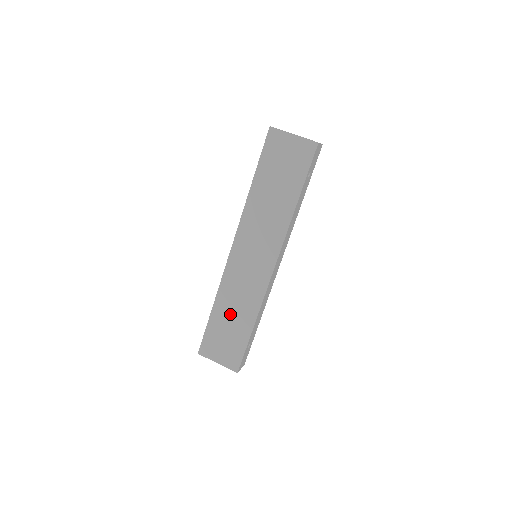
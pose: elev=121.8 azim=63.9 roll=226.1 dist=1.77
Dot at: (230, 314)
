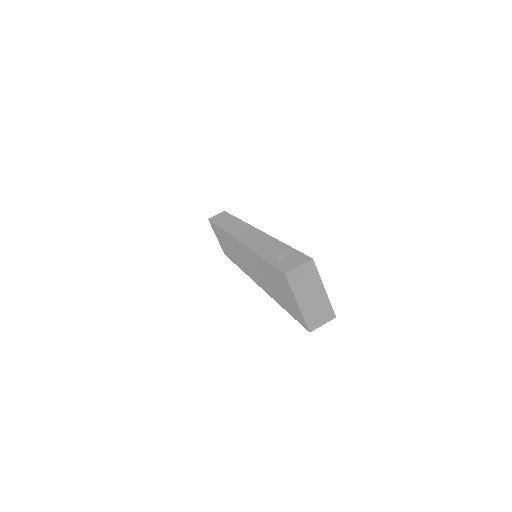
Dot at: (227, 244)
